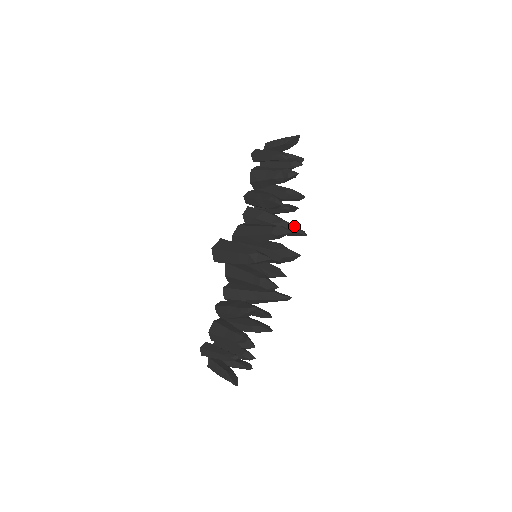
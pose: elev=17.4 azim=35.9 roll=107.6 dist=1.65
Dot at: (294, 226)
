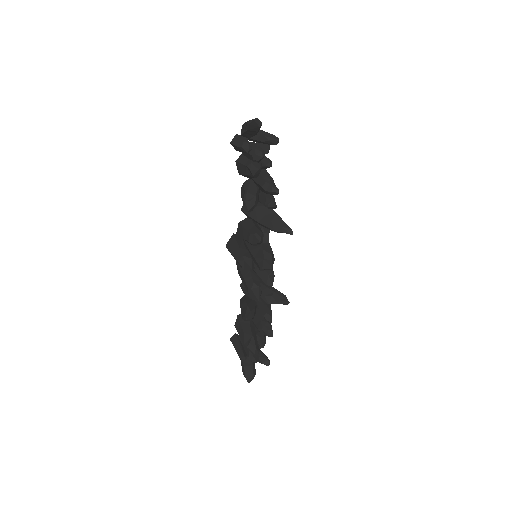
Dot at: (278, 225)
